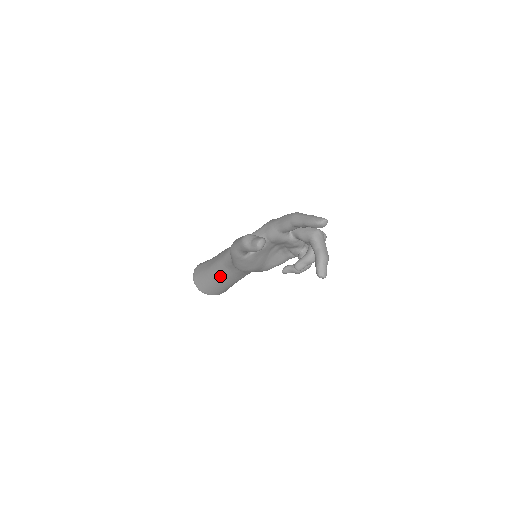
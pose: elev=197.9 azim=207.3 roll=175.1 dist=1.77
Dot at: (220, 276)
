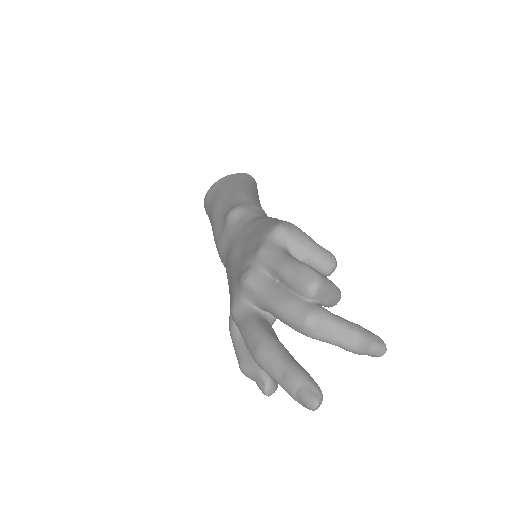
Dot at: occluded
